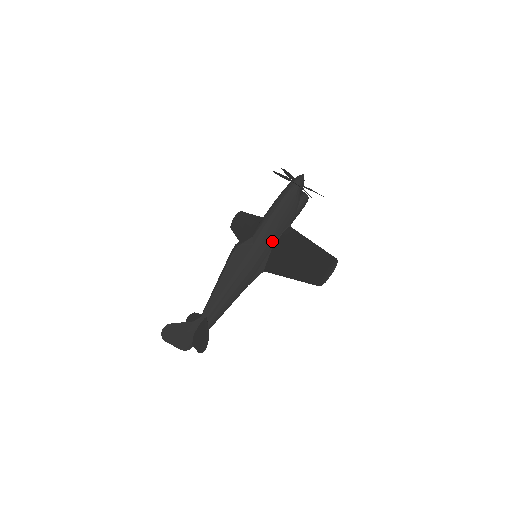
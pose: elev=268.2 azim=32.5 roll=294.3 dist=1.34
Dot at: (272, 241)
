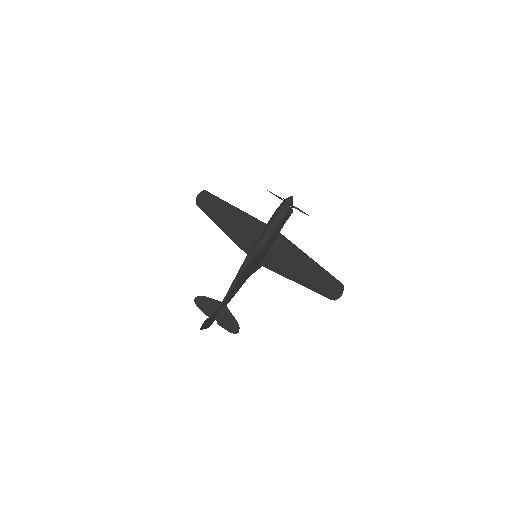
Dot at: (270, 246)
